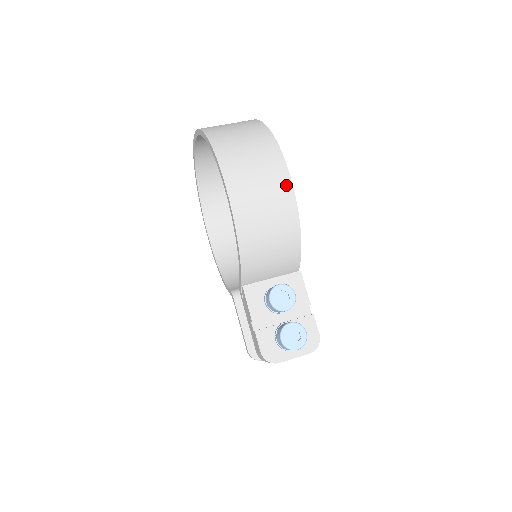
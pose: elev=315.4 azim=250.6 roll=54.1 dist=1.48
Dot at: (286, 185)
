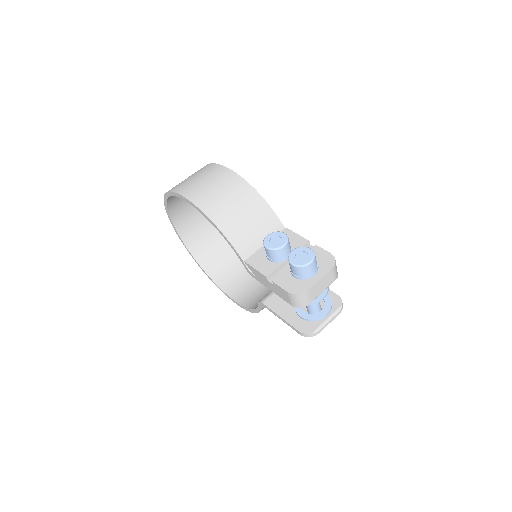
Dot at: (228, 174)
